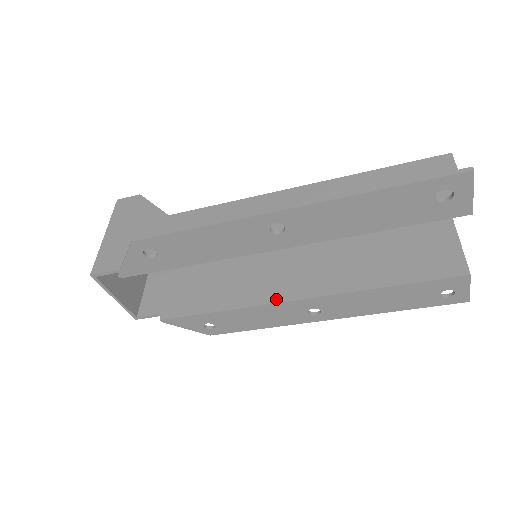
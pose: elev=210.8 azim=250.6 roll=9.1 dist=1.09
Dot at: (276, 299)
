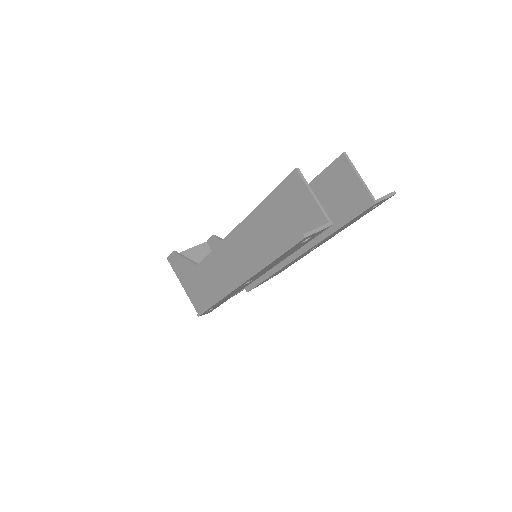
Dot at: (288, 261)
